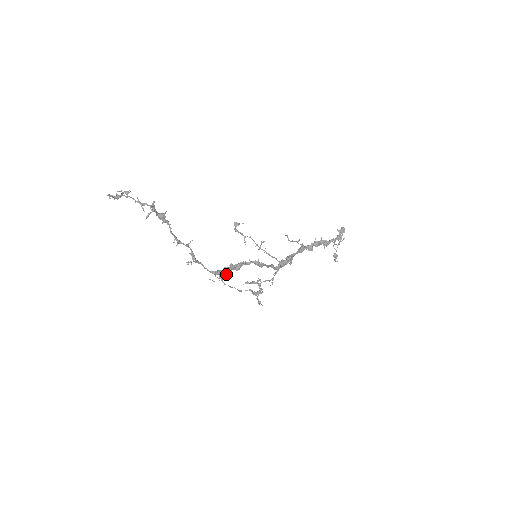
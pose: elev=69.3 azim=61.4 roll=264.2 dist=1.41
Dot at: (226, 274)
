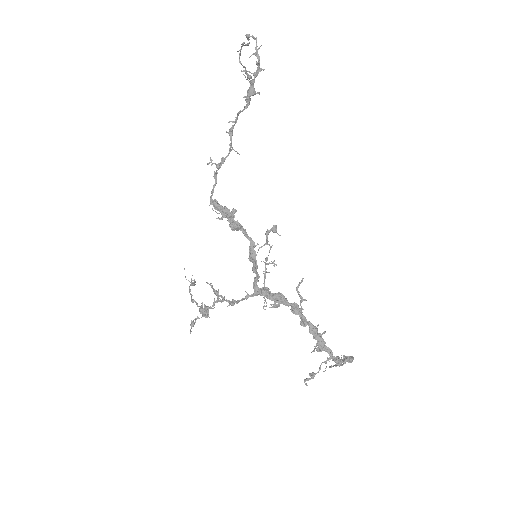
Dot at: occluded
